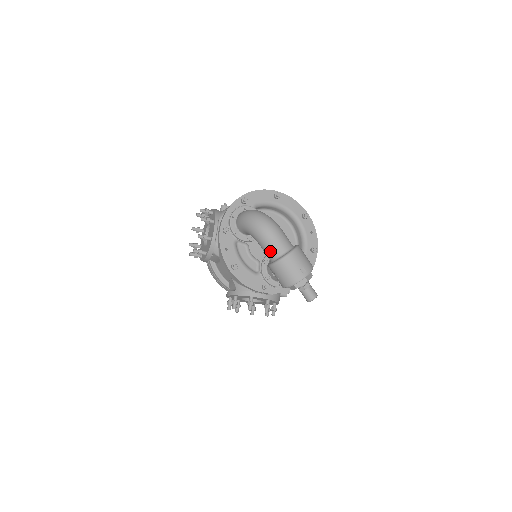
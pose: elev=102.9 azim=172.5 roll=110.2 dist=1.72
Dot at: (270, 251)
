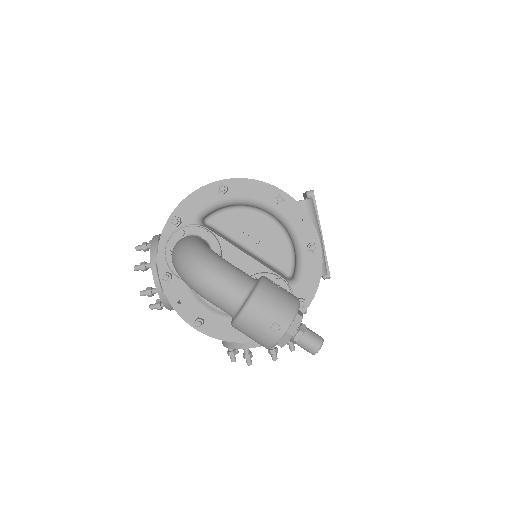
Dot at: occluded
